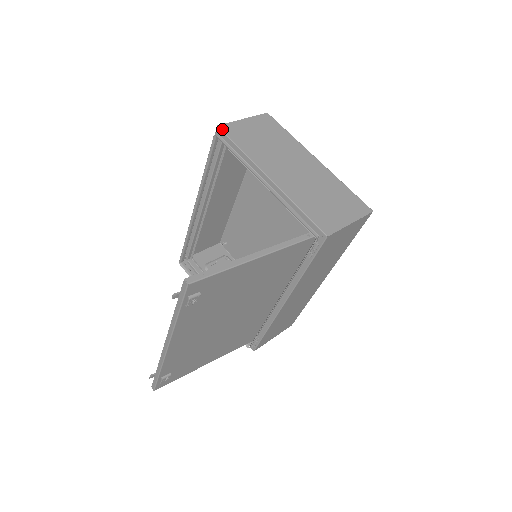
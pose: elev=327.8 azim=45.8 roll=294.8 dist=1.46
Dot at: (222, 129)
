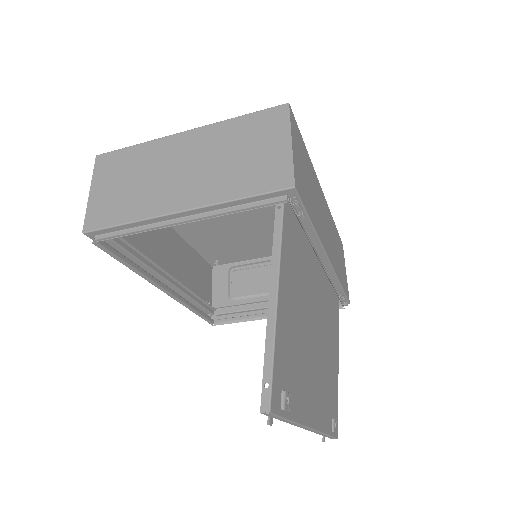
Dot at: (89, 230)
